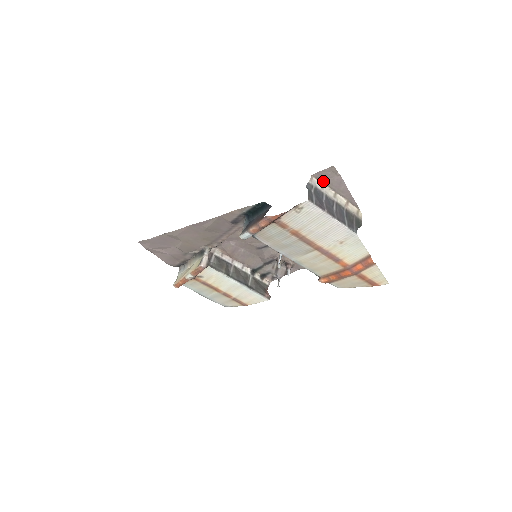
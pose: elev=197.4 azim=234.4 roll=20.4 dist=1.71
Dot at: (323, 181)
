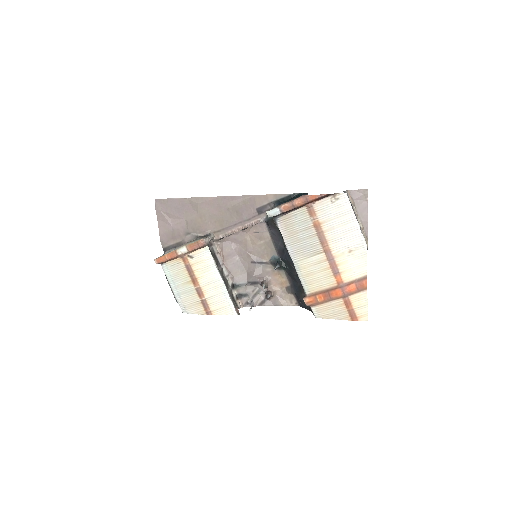
Dot at: (353, 200)
